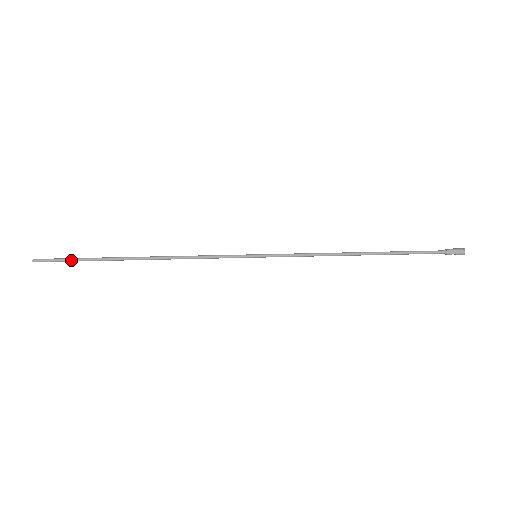
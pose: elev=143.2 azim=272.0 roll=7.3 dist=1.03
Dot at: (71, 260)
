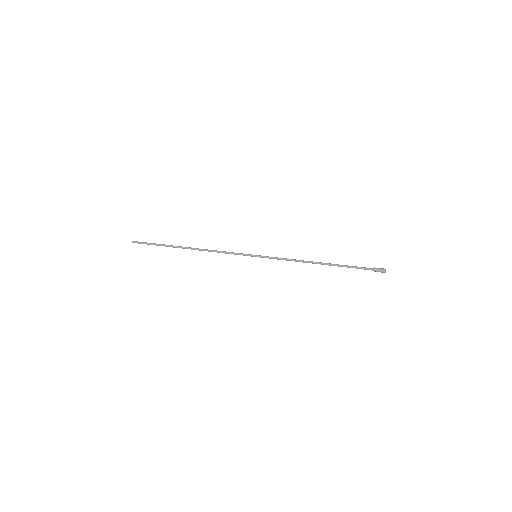
Dot at: occluded
